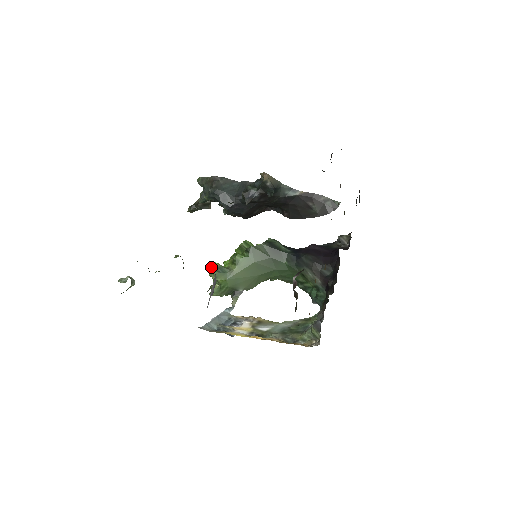
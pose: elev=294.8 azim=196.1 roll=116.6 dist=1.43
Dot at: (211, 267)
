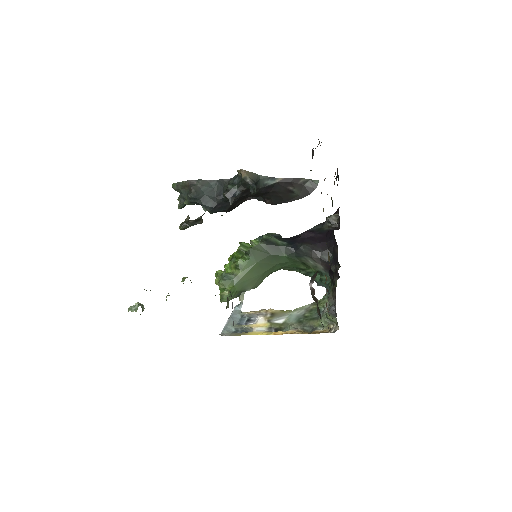
Dot at: occluded
